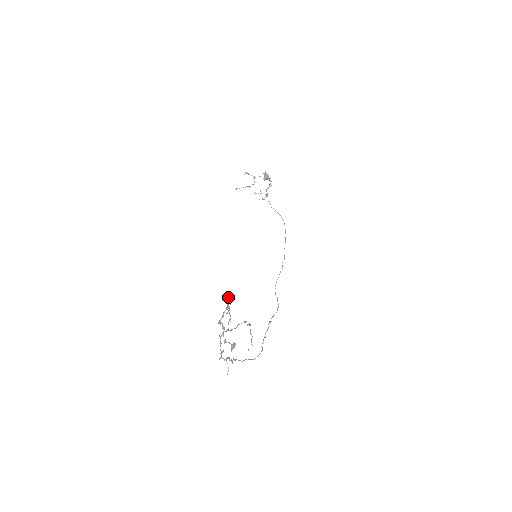
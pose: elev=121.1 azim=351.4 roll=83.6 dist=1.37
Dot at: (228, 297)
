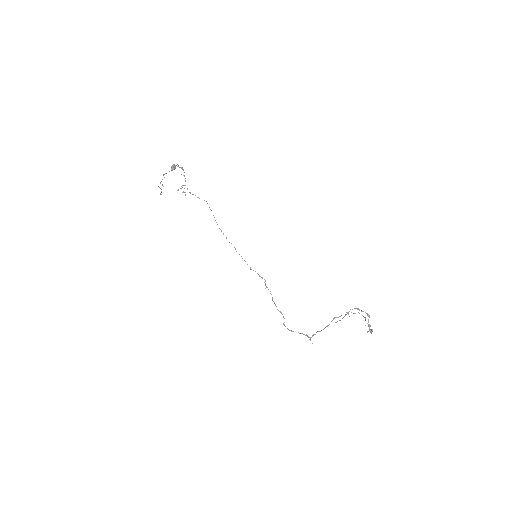
Dot at: (359, 309)
